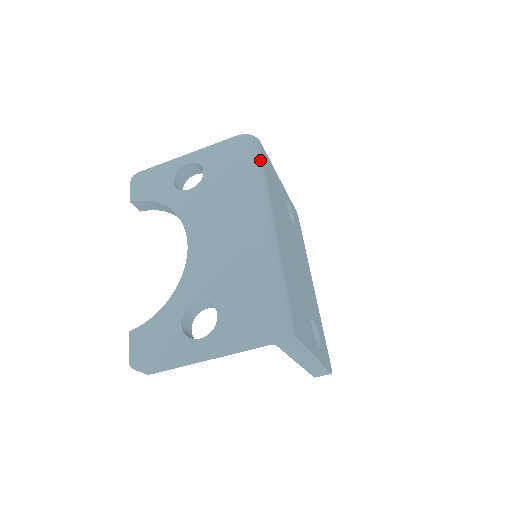
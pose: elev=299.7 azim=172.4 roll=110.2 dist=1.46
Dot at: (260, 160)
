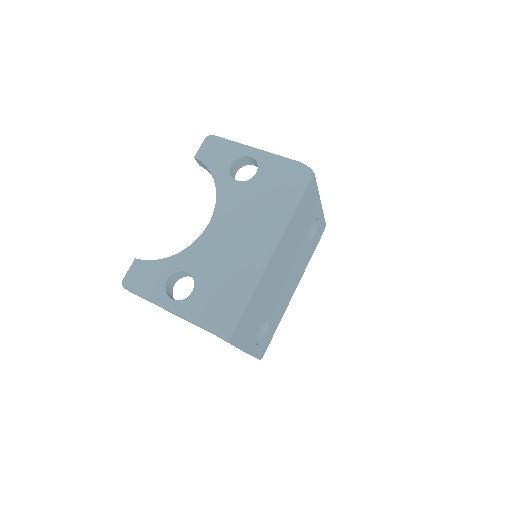
Dot at: (301, 193)
